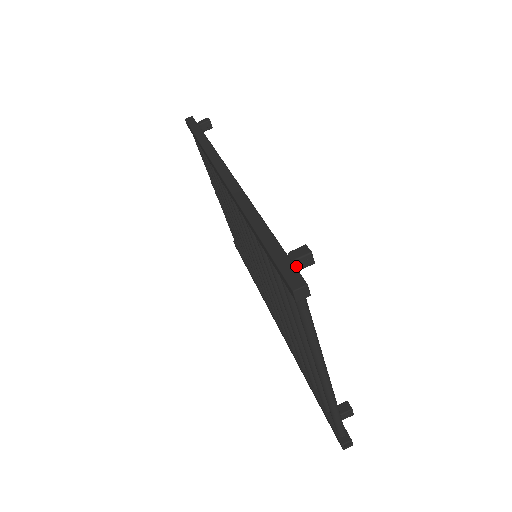
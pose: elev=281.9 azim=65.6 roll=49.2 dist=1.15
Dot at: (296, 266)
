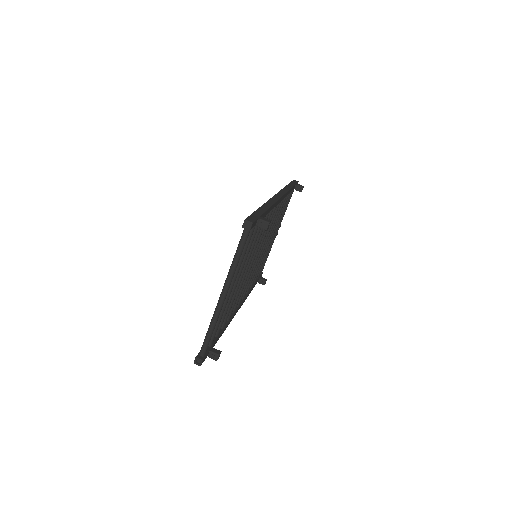
Dot at: (258, 223)
